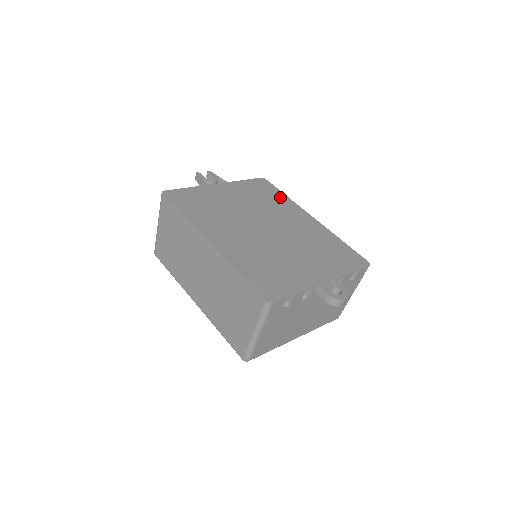
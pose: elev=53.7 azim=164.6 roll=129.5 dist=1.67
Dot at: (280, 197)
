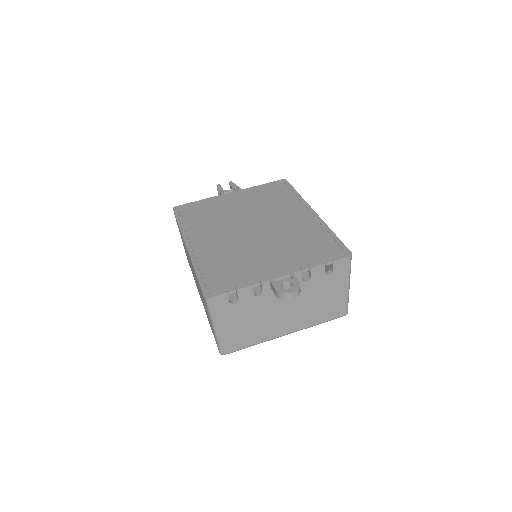
Dot at: (290, 196)
